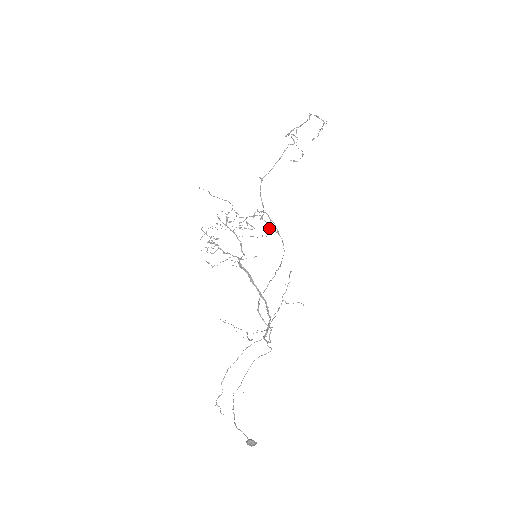
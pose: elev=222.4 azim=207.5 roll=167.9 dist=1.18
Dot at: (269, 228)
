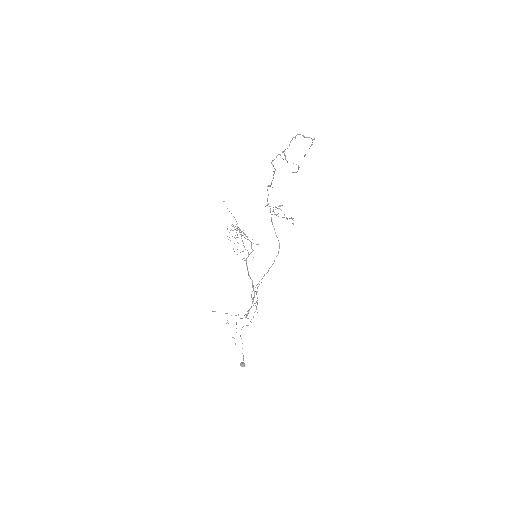
Dot at: (287, 219)
